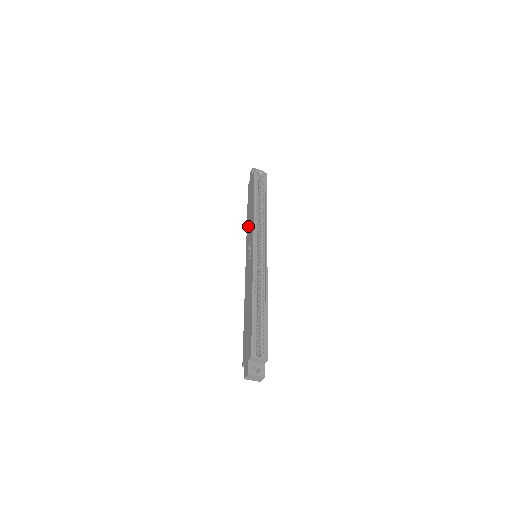
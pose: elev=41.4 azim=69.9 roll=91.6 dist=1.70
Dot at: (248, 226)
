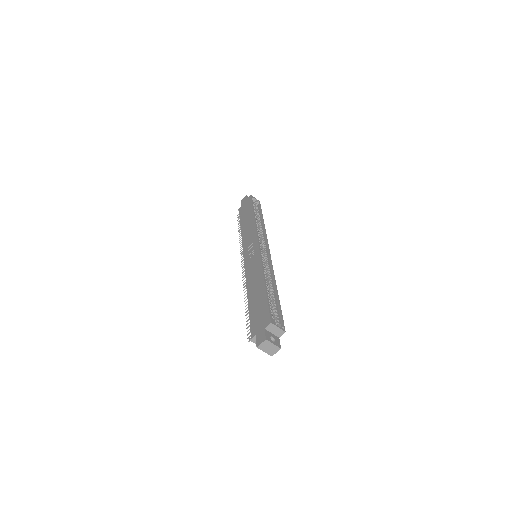
Dot at: (245, 234)
